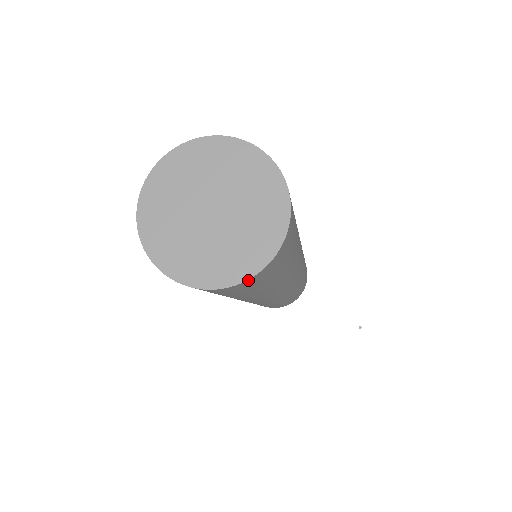
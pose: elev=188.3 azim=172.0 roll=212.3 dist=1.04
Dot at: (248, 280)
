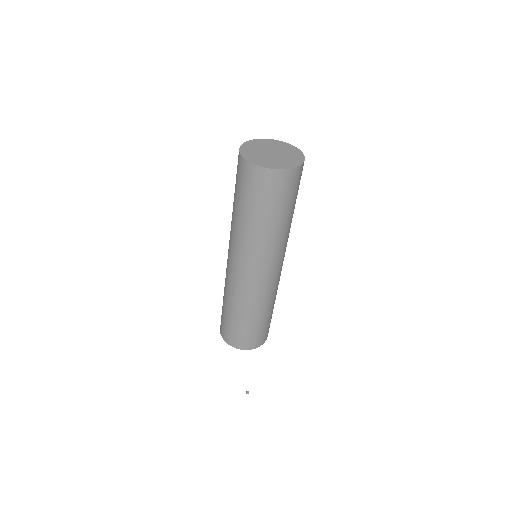
Dot at: (257, 167)
